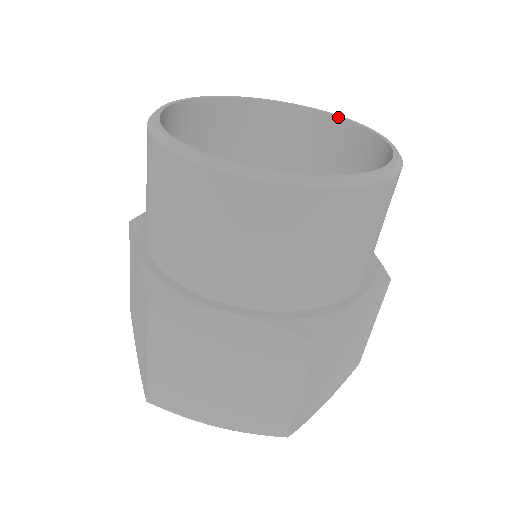
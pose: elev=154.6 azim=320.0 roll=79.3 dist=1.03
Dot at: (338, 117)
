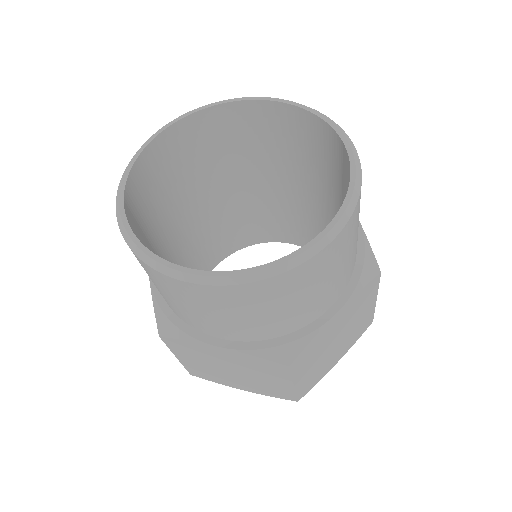
Dot at: (312, 114)
